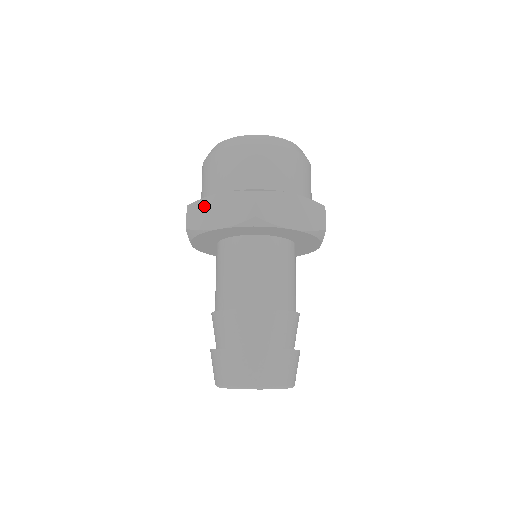
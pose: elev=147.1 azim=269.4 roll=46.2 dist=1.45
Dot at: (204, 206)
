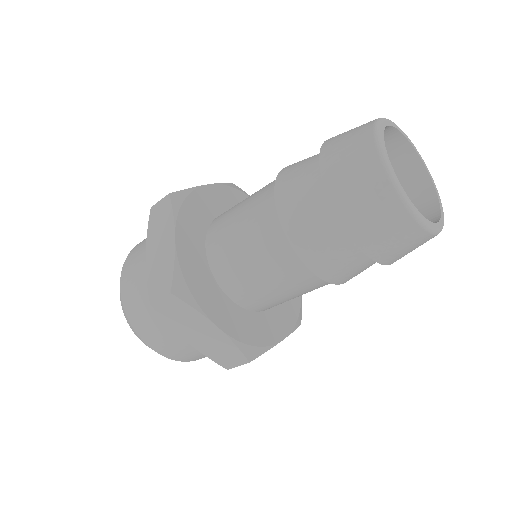
Dot at: occluded
